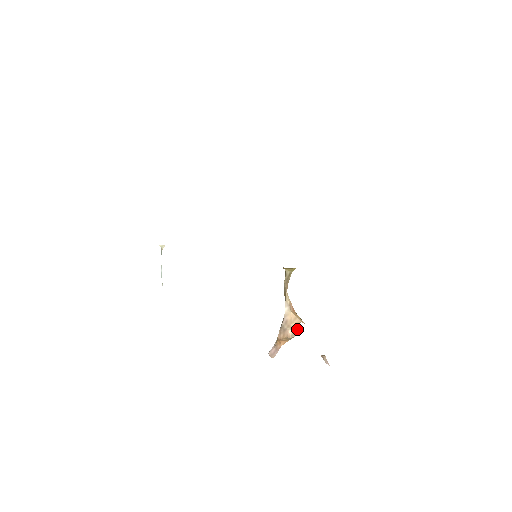
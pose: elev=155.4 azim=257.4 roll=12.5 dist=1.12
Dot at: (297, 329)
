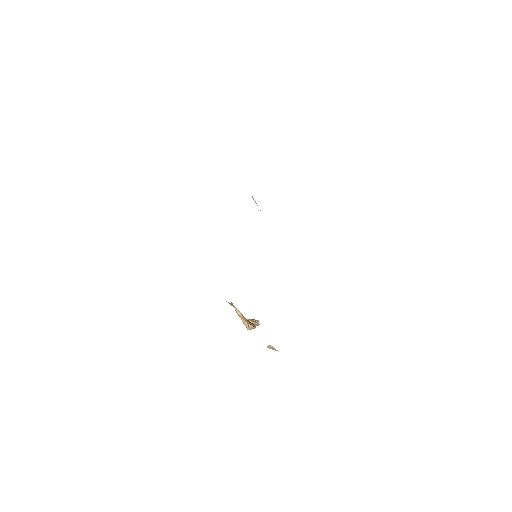
Dot at: (251, 327)
